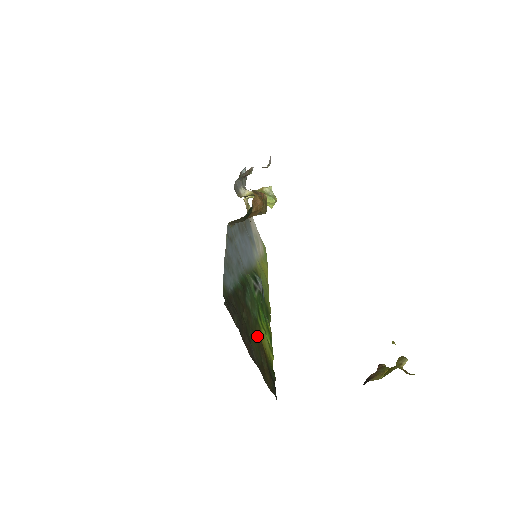
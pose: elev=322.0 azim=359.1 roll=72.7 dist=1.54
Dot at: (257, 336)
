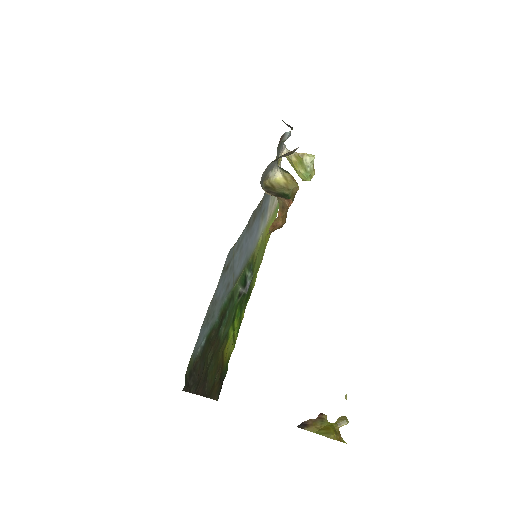
Dot at: (219, 356)
